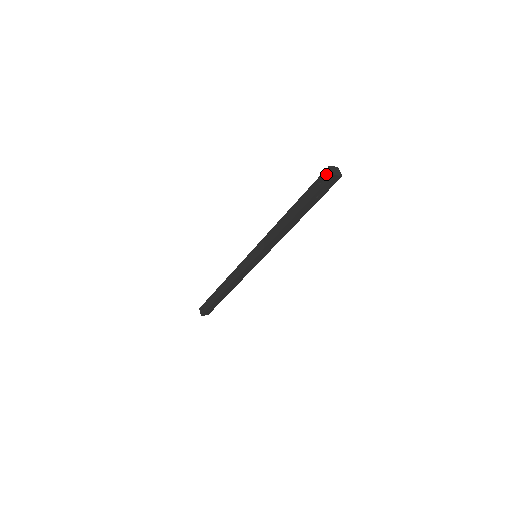
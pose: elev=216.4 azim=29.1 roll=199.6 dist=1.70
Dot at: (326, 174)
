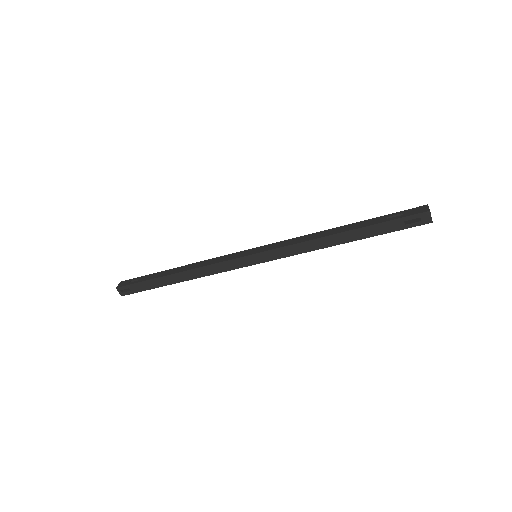
Dot at: (422, 218)
